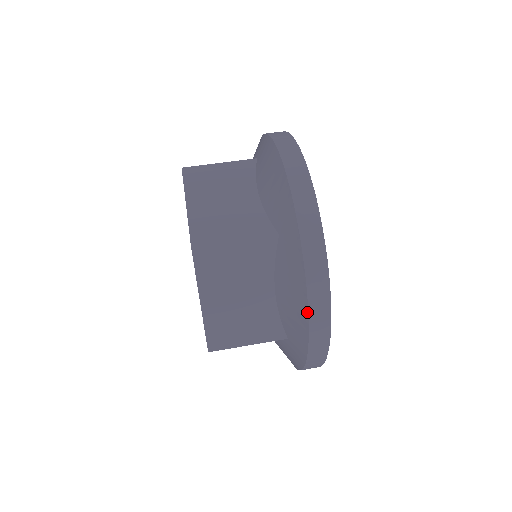
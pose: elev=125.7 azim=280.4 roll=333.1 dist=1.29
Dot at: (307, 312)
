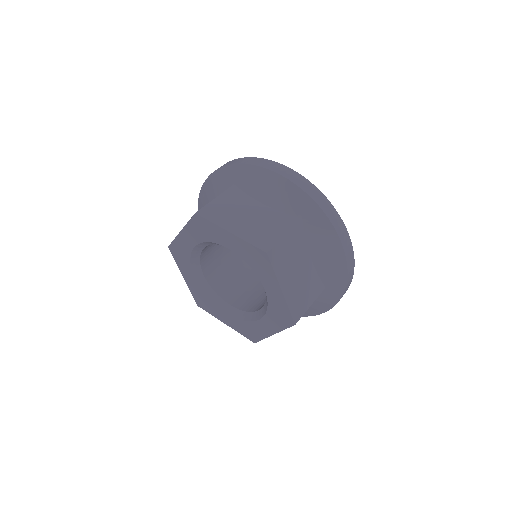
Dot at: (344, 255)
